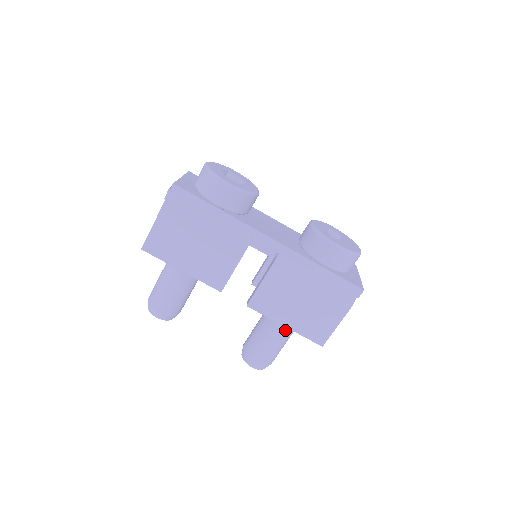
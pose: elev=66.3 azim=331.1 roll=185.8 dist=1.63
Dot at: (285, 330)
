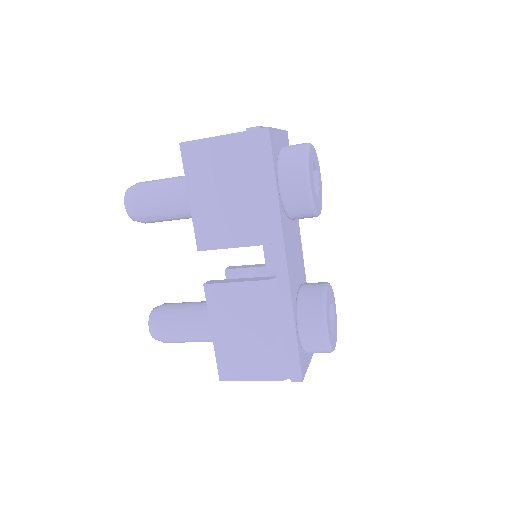
Dot at: (208, 334)
